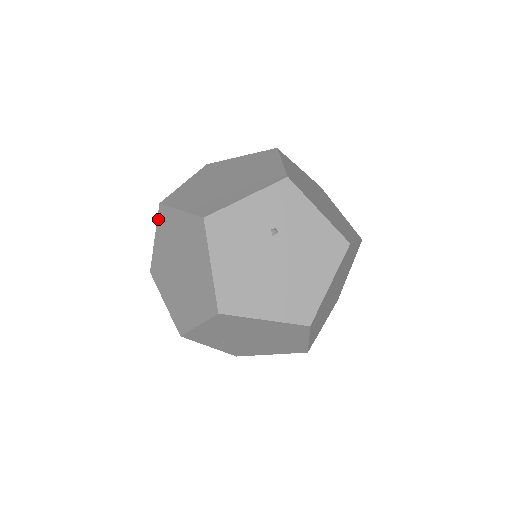
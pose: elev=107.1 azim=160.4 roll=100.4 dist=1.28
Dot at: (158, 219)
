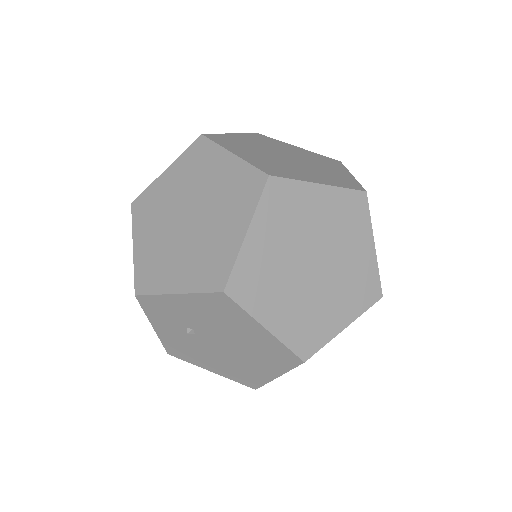
Dot at: occluded
